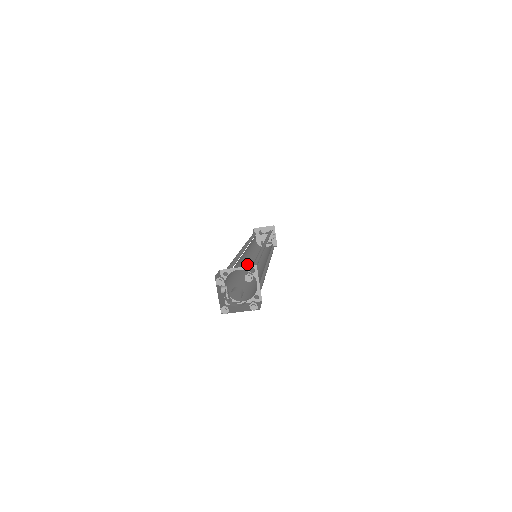
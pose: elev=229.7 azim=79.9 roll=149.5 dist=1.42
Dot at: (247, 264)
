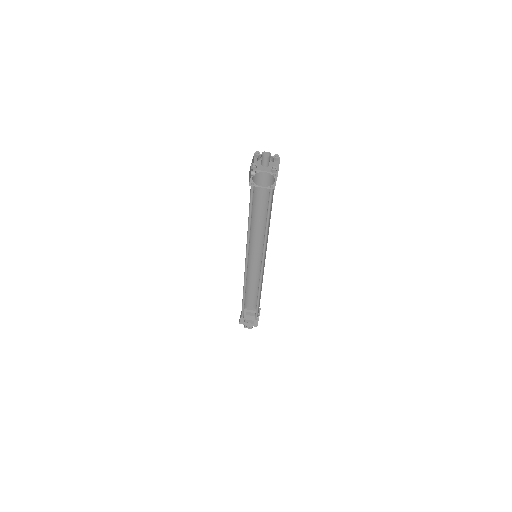
Dot at: (247, 258)
